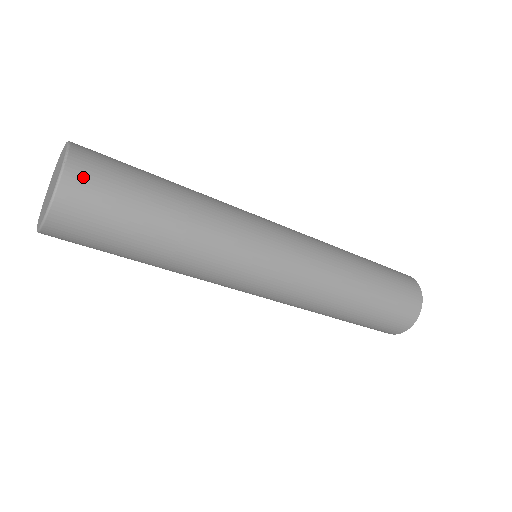
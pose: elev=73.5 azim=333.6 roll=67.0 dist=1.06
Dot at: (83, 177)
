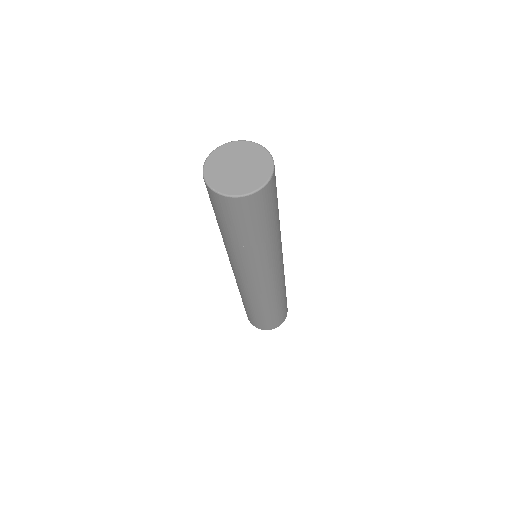
Dot at: (269, 191)
